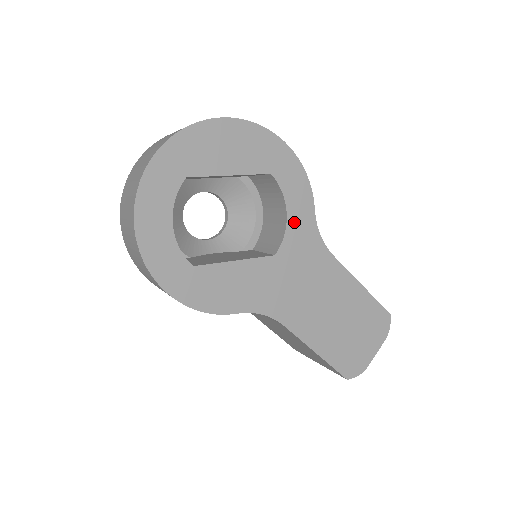
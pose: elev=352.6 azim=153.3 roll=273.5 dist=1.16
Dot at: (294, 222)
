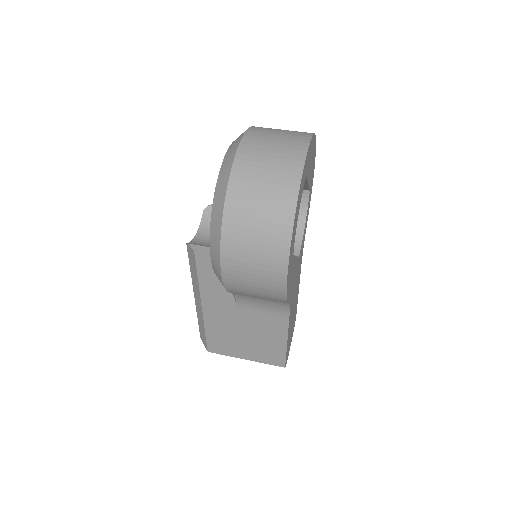
Dot at: (304, 233)
